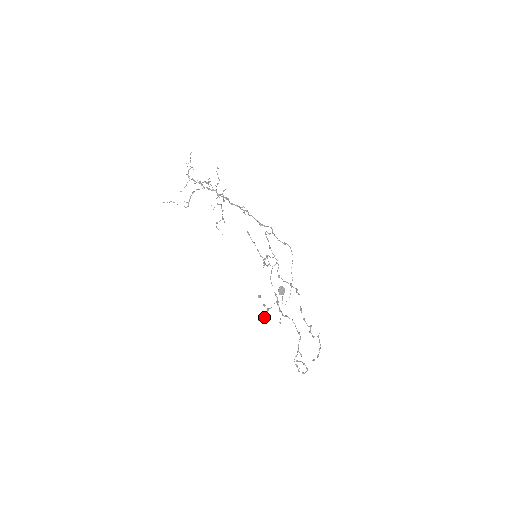
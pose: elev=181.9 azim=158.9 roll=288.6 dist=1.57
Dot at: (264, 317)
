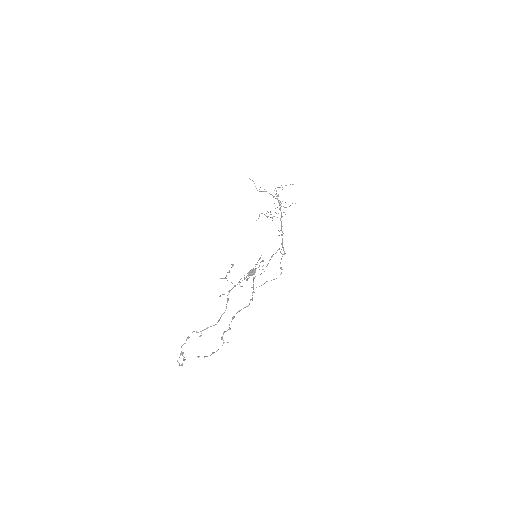
Dot at: occluded
